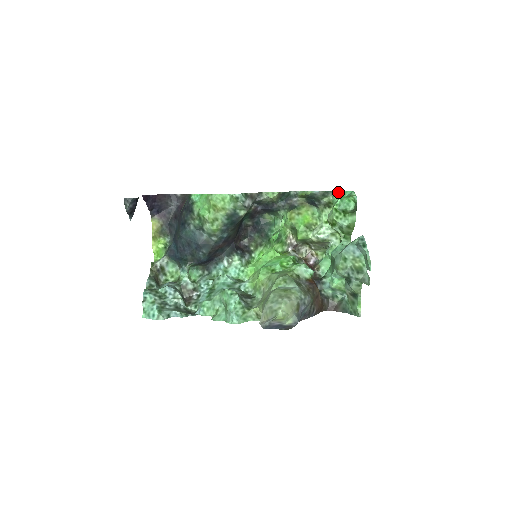
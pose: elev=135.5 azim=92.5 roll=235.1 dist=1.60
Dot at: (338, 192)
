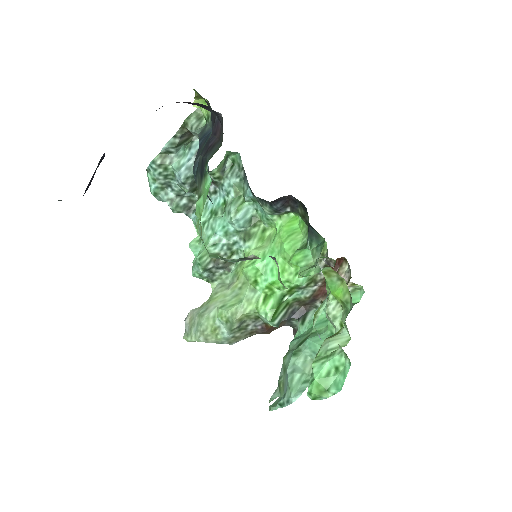
Dot at: (347, 360)
